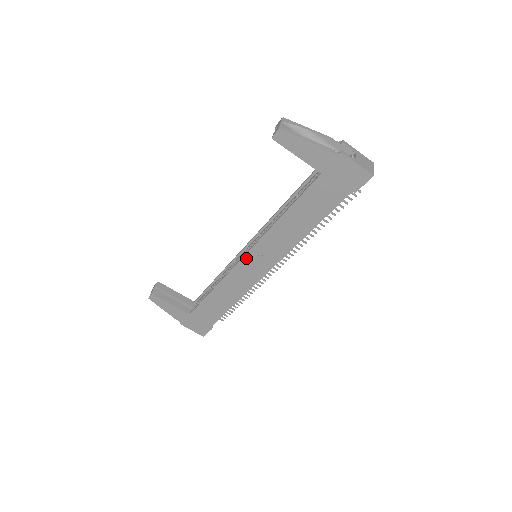
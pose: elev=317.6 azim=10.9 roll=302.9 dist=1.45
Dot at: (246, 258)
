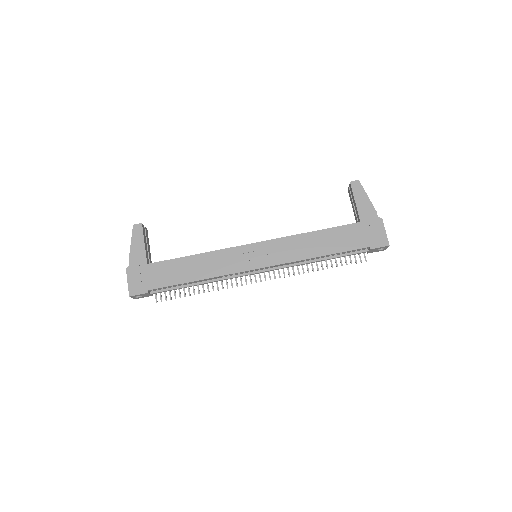
Dot at: (254, 246)
